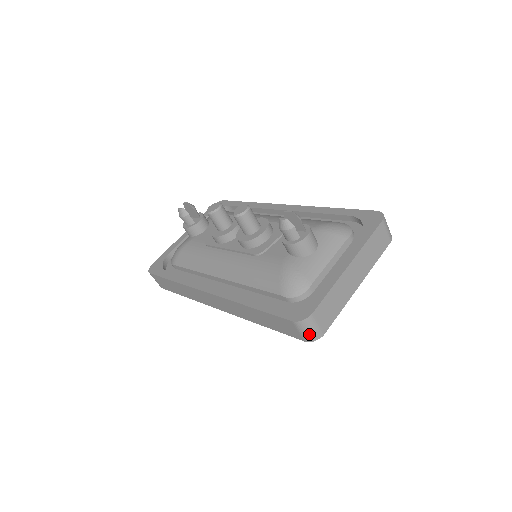
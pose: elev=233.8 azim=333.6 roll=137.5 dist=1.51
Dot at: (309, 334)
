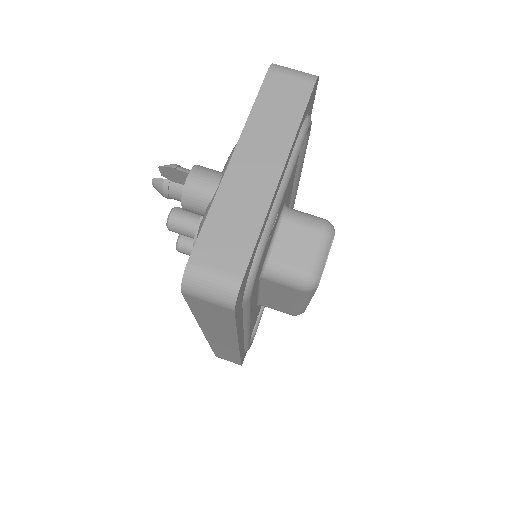
Dot at: (216, 294)
